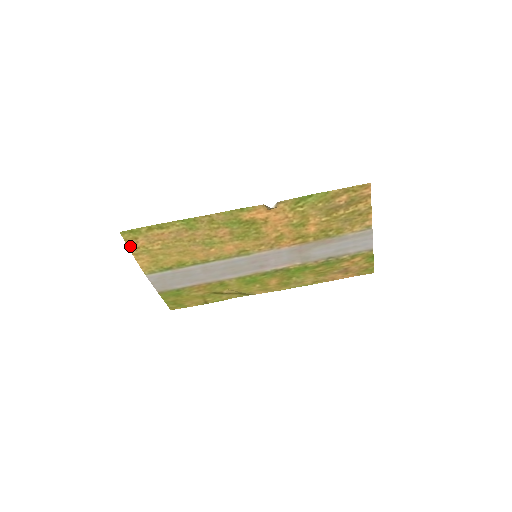
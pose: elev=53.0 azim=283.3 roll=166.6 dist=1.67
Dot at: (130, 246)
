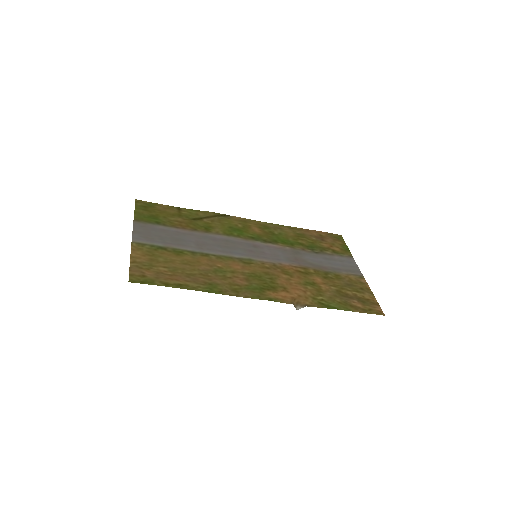
Dot at: (132, 269)
